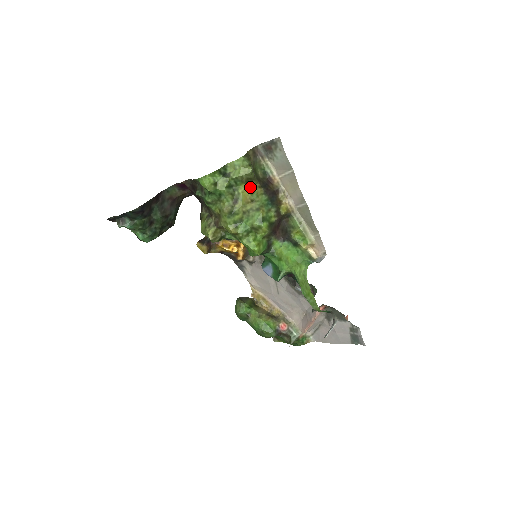
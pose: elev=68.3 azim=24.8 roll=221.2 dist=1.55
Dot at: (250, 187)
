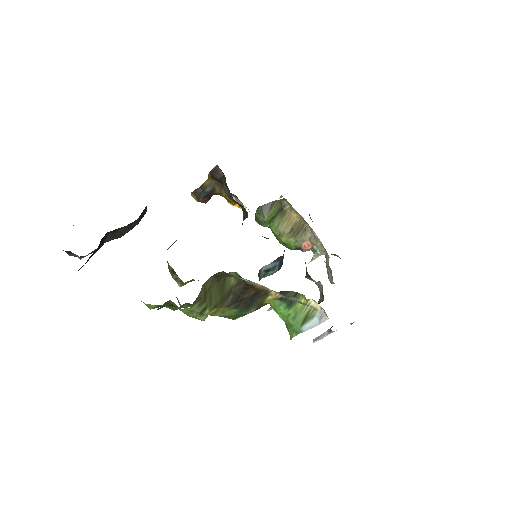
Dot at: occluded
